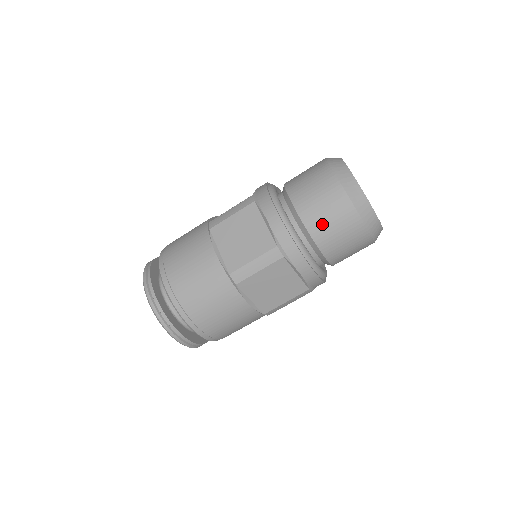
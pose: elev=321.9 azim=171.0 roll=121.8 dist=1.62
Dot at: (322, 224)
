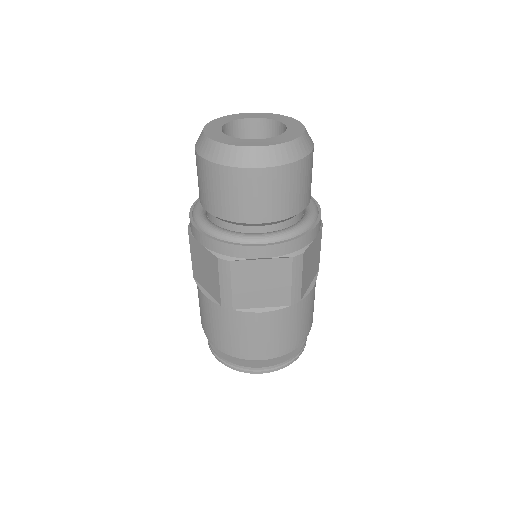
Dot at: (290, 202)
